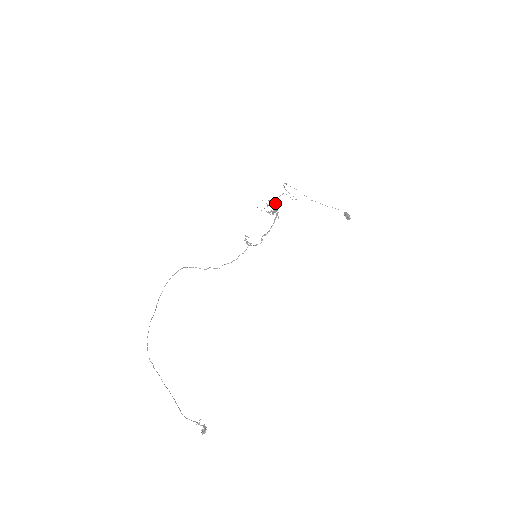
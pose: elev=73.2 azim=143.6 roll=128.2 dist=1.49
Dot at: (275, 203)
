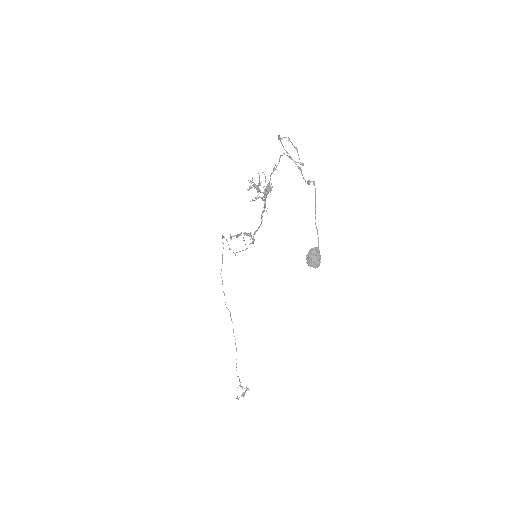
Dot at: (258, 185)
